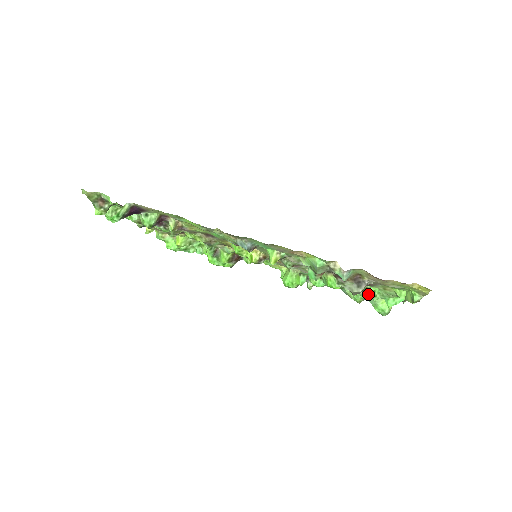
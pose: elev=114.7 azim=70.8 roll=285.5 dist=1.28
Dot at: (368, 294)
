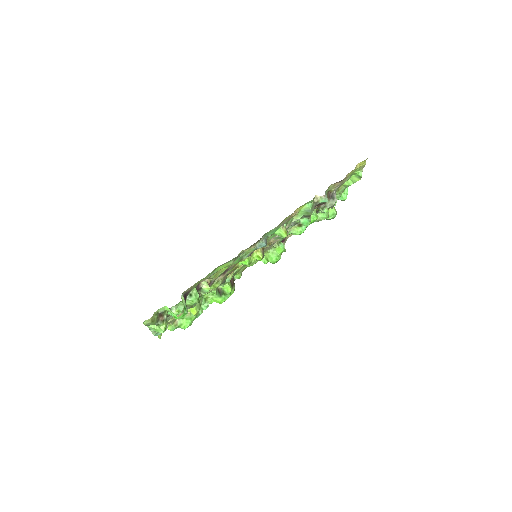
Dot at: occluded
